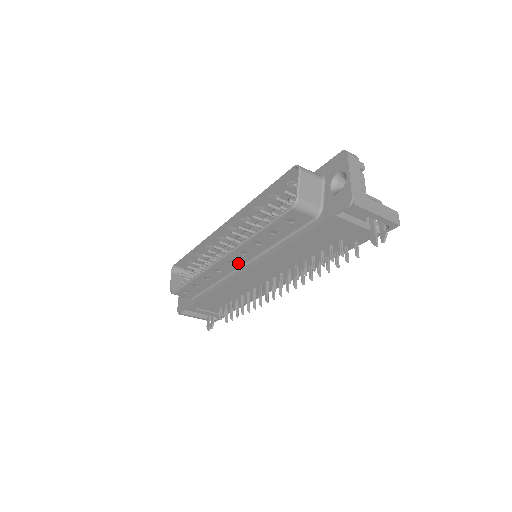
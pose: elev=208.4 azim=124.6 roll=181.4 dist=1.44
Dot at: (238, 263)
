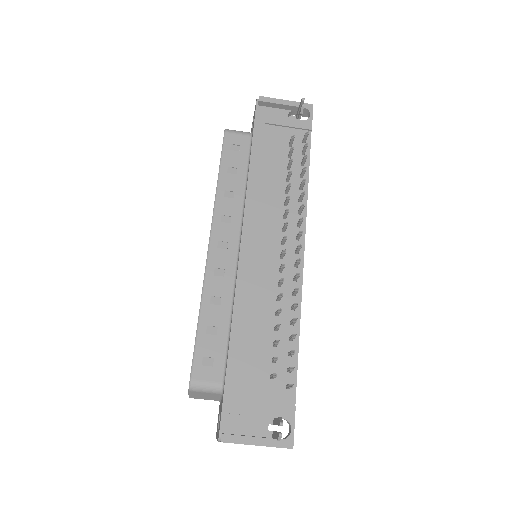
Dot at: (231, 244)
